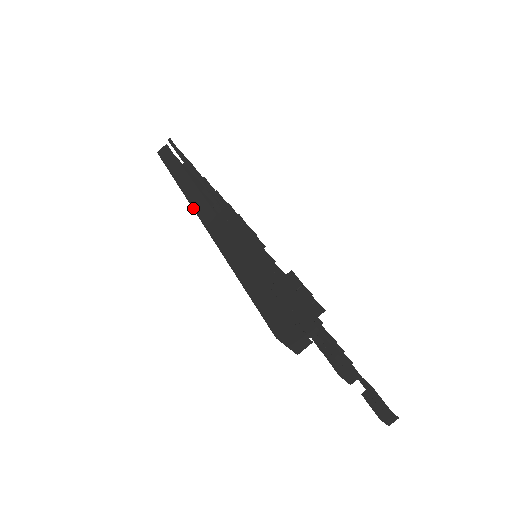
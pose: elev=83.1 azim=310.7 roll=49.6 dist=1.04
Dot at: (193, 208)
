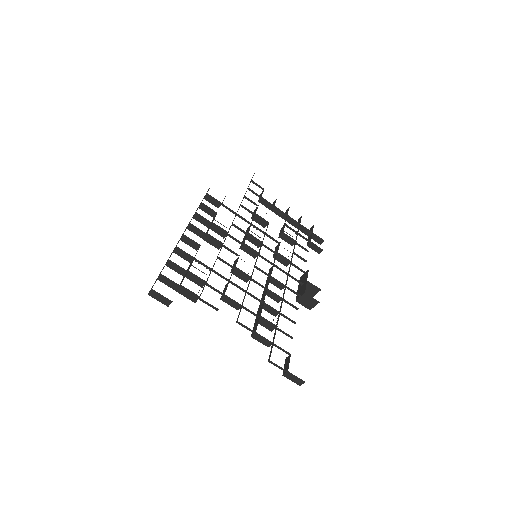
Dot at: occluded
